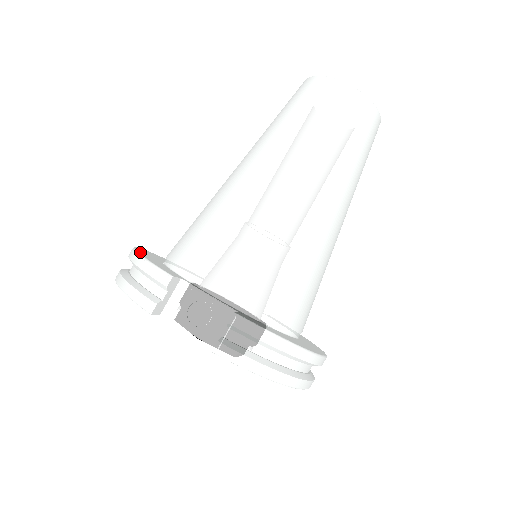
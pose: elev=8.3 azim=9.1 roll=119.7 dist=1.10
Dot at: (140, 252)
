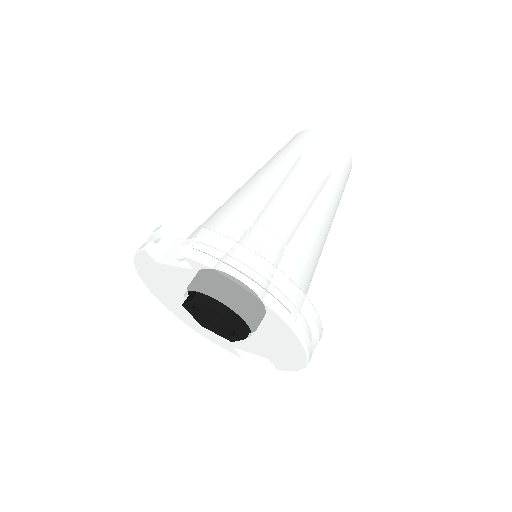
Dot at: occluded
